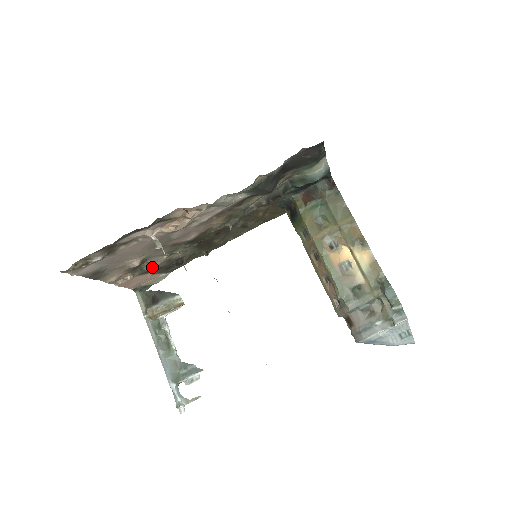
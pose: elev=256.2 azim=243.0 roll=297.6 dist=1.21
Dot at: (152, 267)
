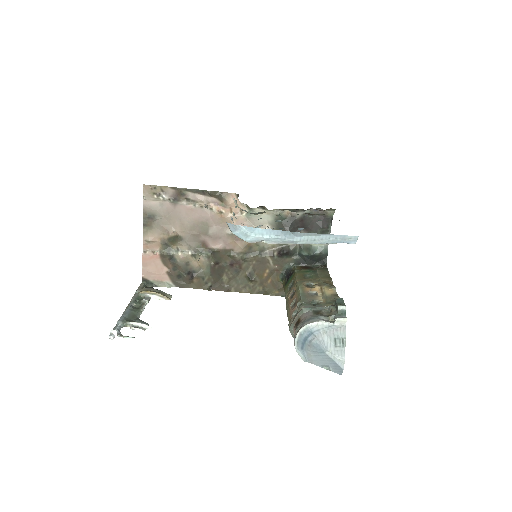
Dot at: (175, 258)
